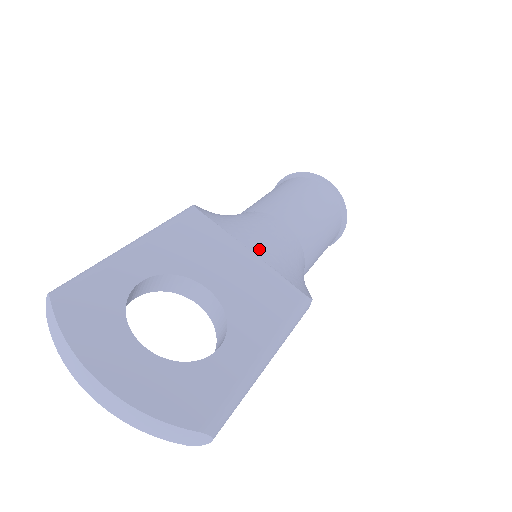
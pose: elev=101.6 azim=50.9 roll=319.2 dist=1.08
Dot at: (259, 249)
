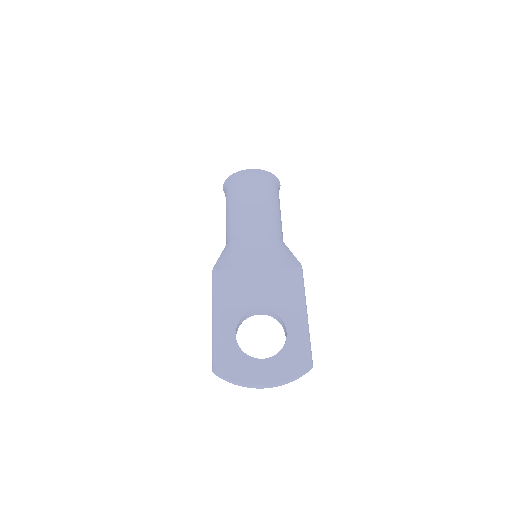
Dot at: (260, 263)
